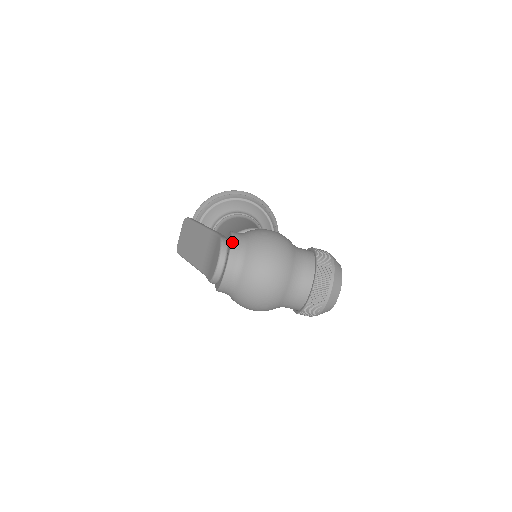
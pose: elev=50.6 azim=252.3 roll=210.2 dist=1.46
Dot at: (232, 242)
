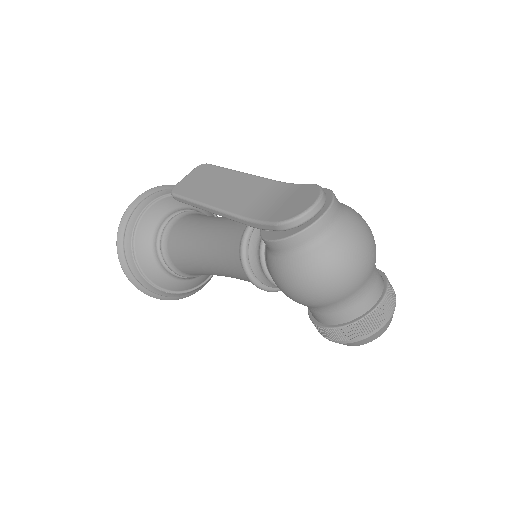
Dot at: occluded
